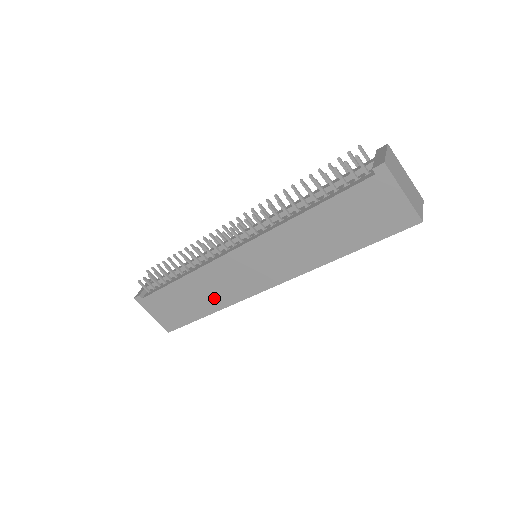
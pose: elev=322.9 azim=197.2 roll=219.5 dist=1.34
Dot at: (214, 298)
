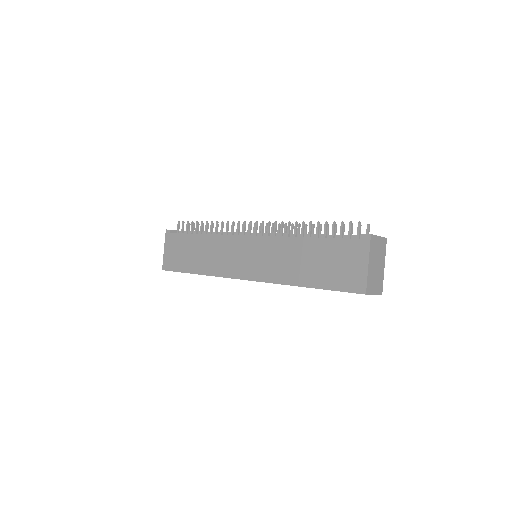
Dot at: (208, 263)
